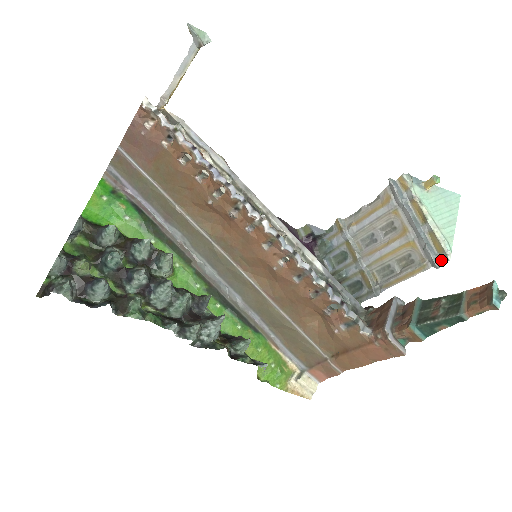
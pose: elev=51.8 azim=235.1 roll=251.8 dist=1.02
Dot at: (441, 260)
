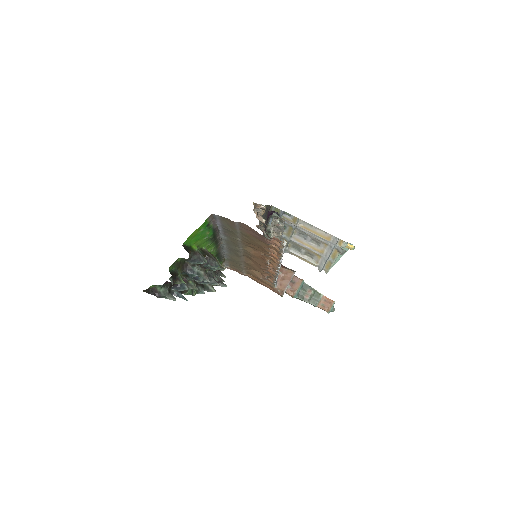
Dot at: (323, 269)
